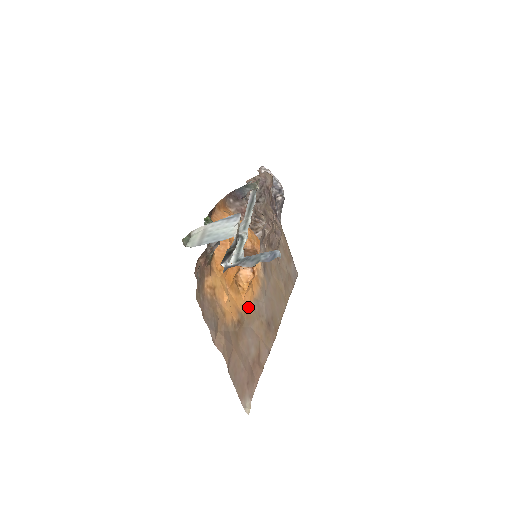
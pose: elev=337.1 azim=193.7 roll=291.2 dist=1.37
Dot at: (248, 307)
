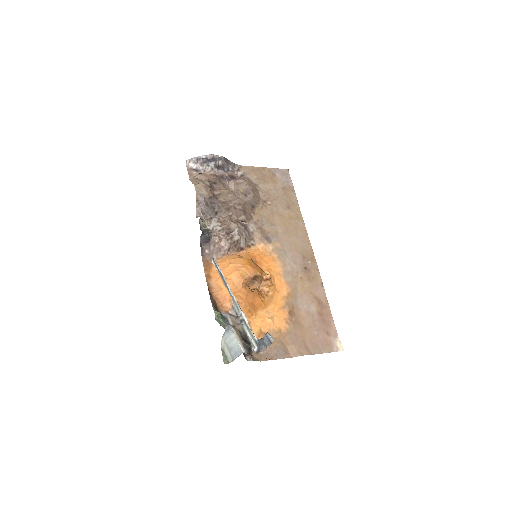
Dot at: (285, 290)
